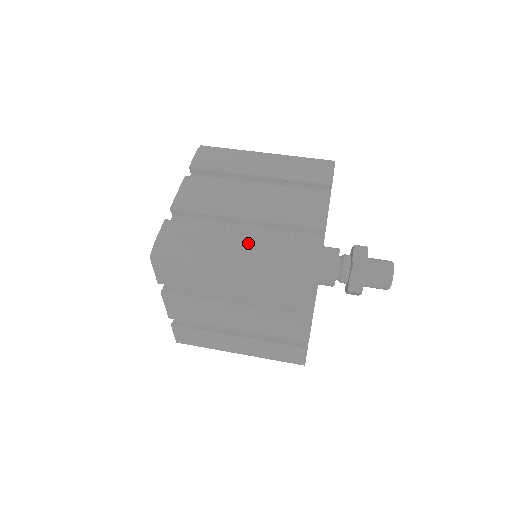
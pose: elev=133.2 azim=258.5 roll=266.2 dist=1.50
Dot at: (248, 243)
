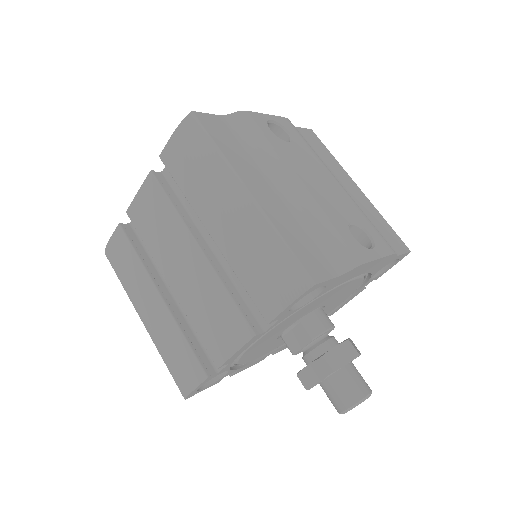
Dot at: (157, 314)
